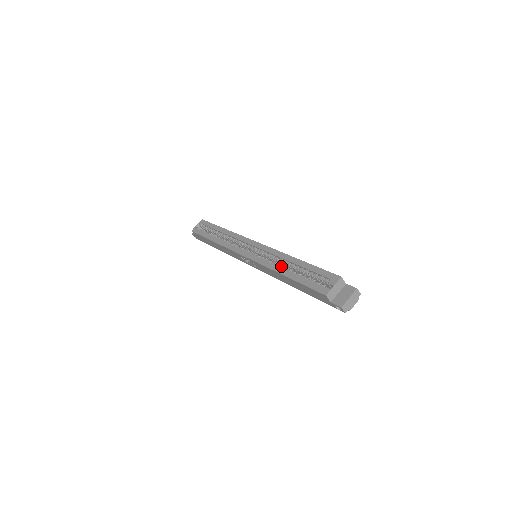
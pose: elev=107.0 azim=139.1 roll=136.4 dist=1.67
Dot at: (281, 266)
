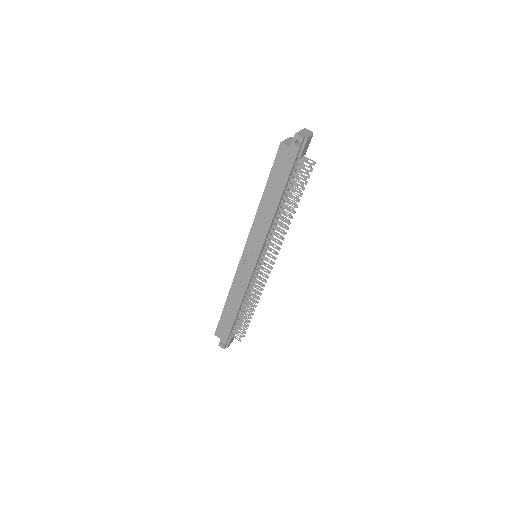
Dot at: occluded
